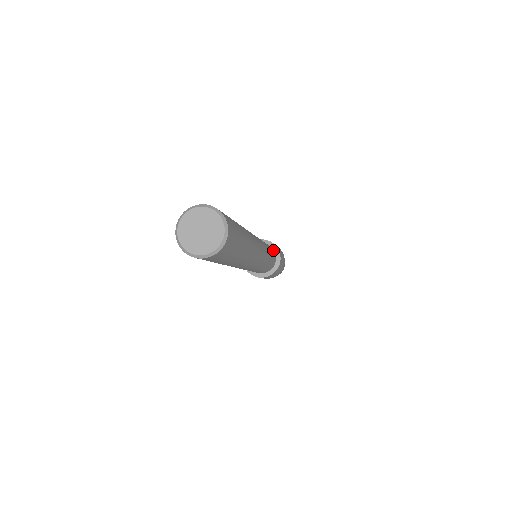
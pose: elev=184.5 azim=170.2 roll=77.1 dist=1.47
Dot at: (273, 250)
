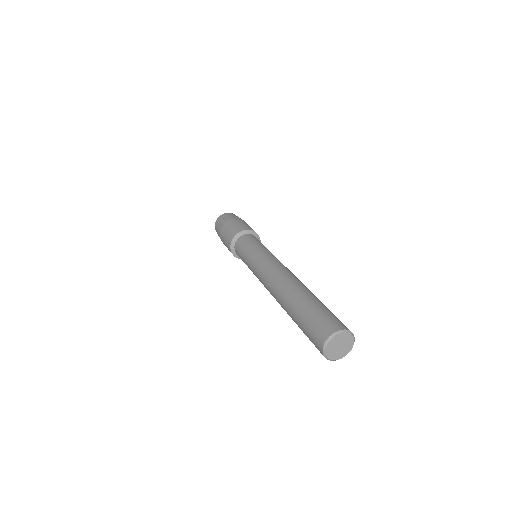
Dot at: occluded
